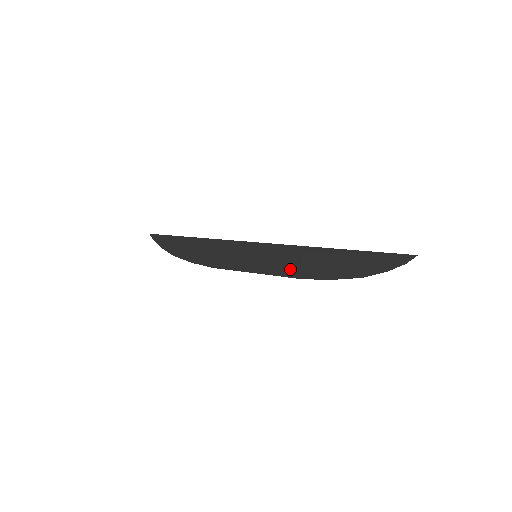
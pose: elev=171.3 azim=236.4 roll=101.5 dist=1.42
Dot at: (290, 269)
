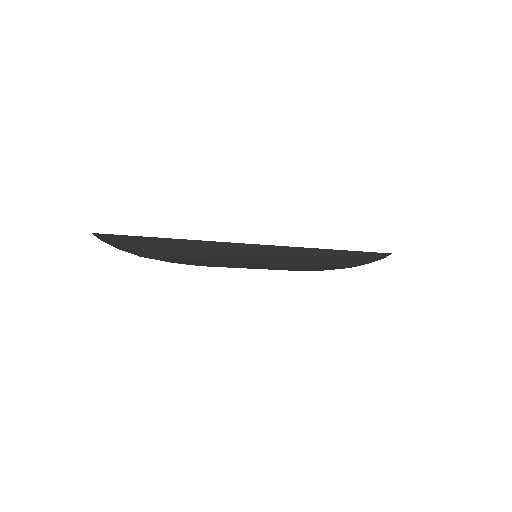
Dot at: (291, 266)
